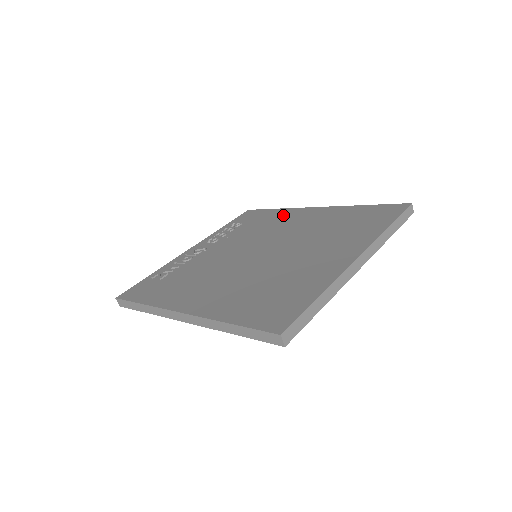
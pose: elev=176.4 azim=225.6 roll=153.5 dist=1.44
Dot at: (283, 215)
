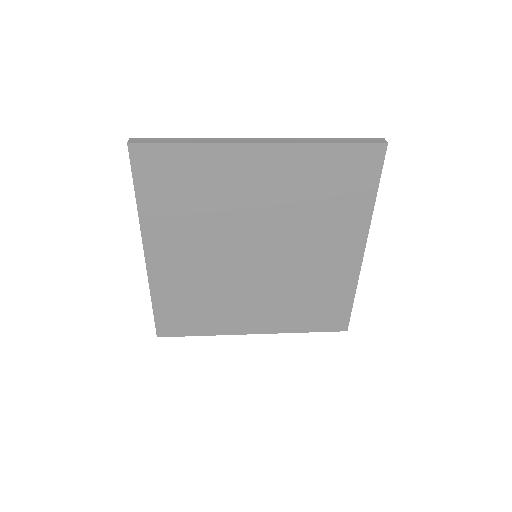
Dot at: occluded
